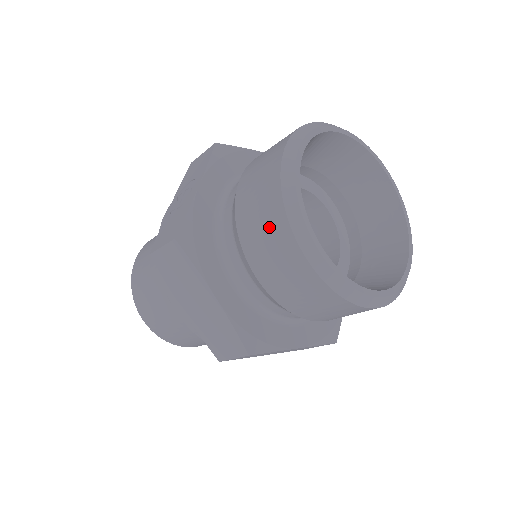
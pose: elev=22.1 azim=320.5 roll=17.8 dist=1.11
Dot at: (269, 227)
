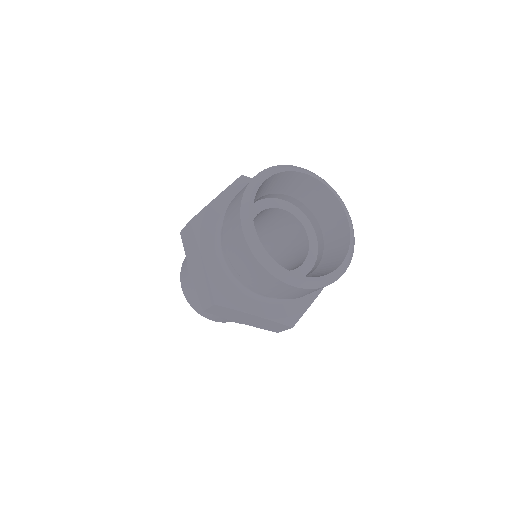
Dot at: (233, 218)
